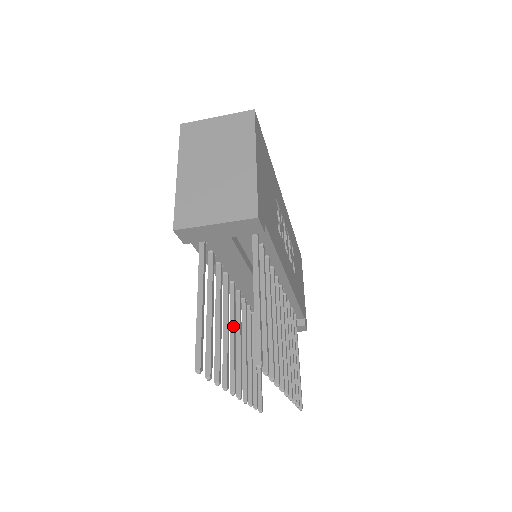
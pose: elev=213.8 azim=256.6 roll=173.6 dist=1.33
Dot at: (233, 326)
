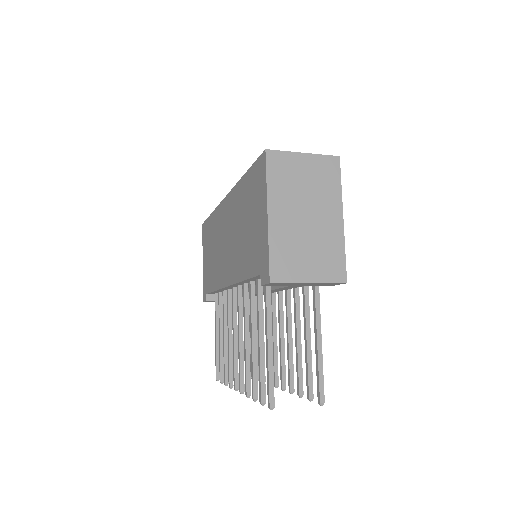
Dot at: (242, 330)
